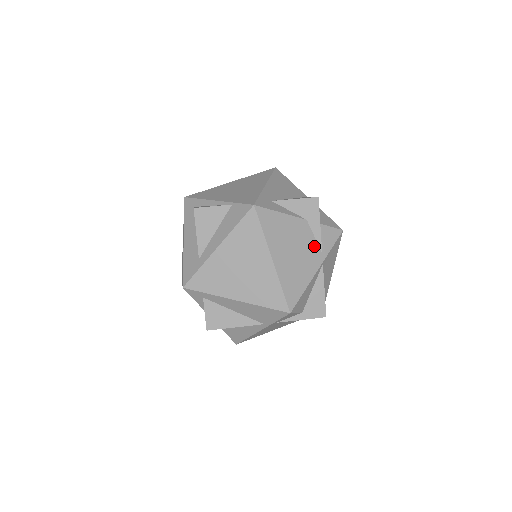
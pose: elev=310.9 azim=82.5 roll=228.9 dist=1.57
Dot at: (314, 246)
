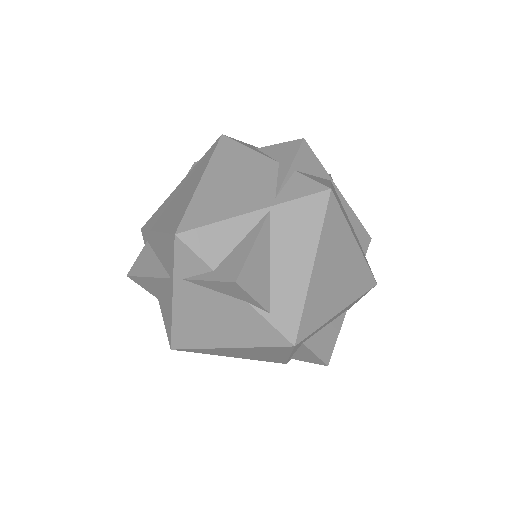
Dot at: (269, 188)
